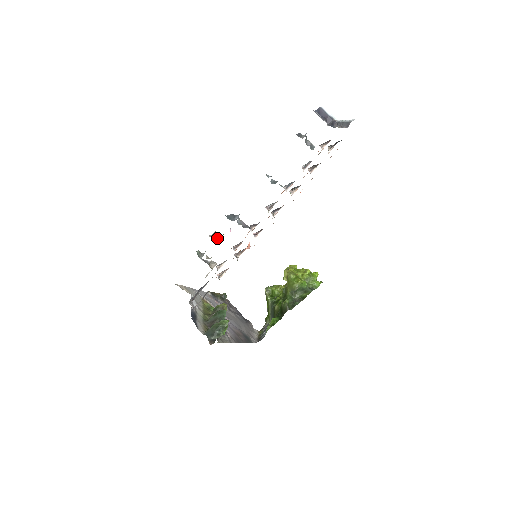
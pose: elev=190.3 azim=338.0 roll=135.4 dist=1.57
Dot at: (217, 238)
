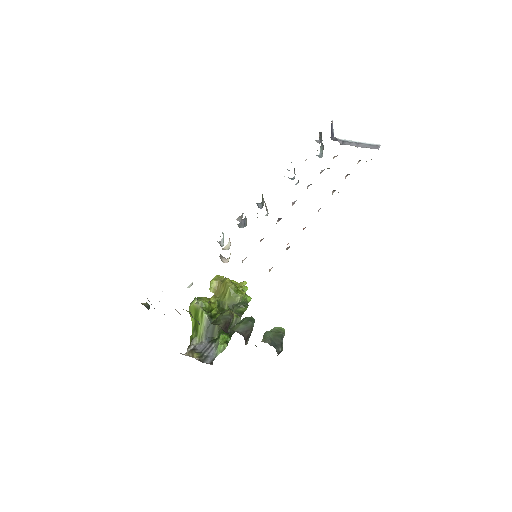
Dot at: occluded
